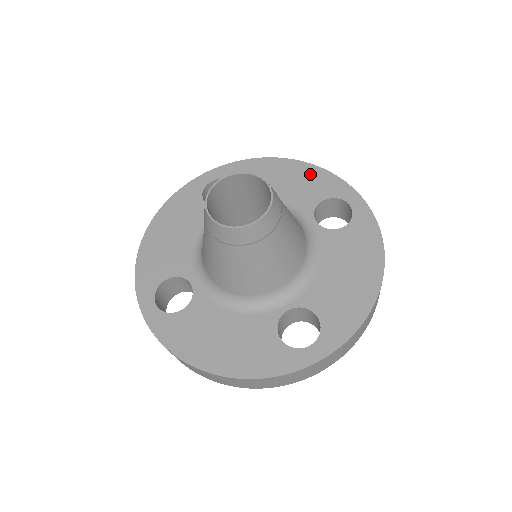
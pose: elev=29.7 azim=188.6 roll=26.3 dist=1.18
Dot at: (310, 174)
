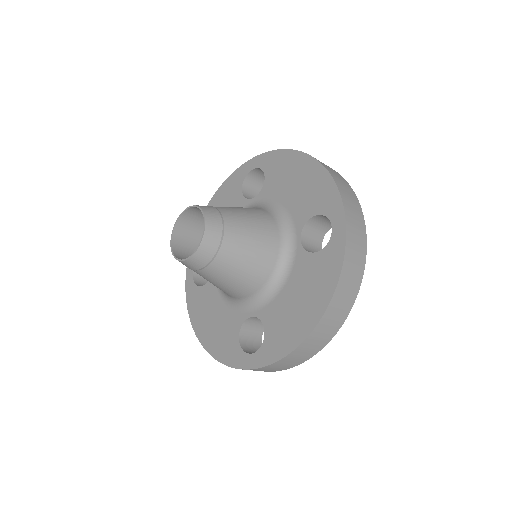
Dot at: (318, 180)
